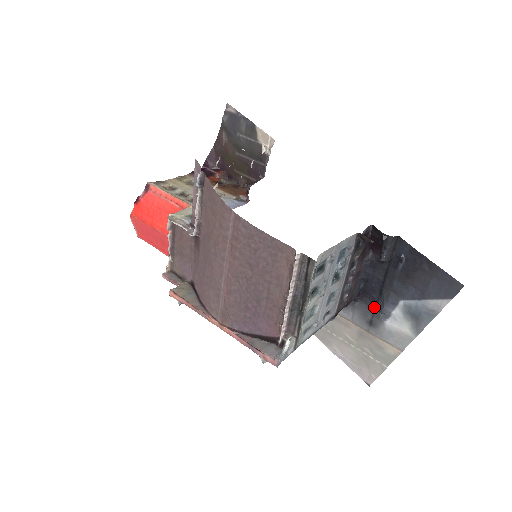
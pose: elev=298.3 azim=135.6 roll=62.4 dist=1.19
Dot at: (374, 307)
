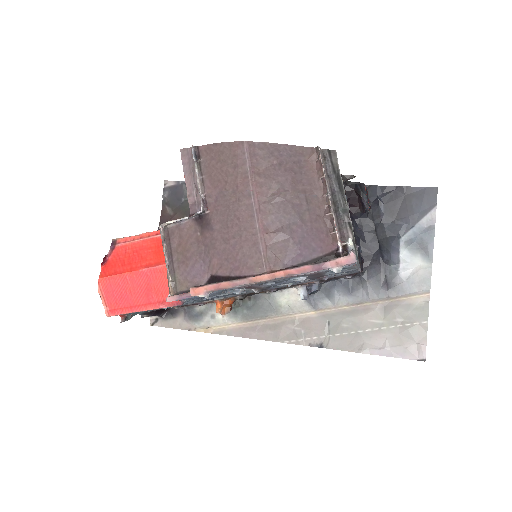
Dot at: (382, 264)
